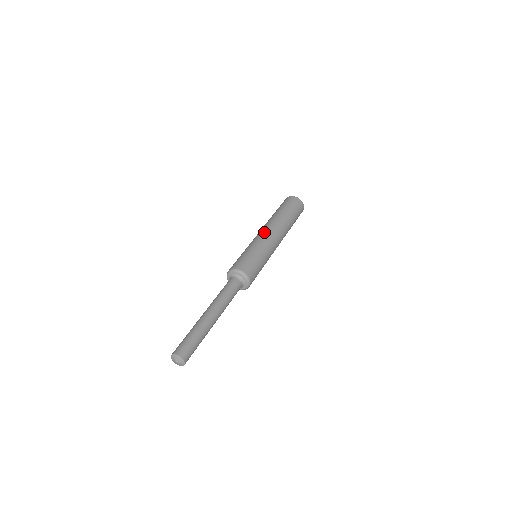
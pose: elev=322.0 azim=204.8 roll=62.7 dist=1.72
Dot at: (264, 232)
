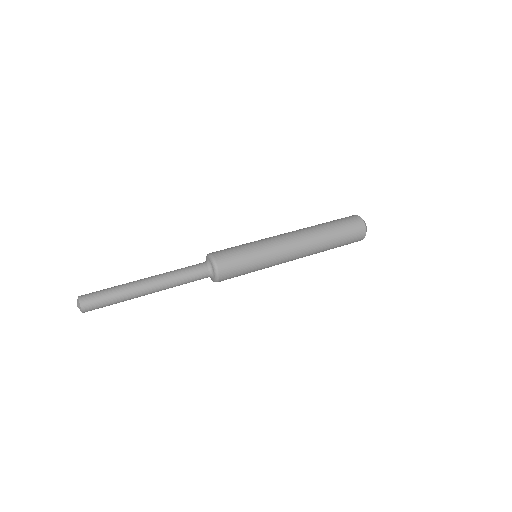
Dot at: (284, 238)
